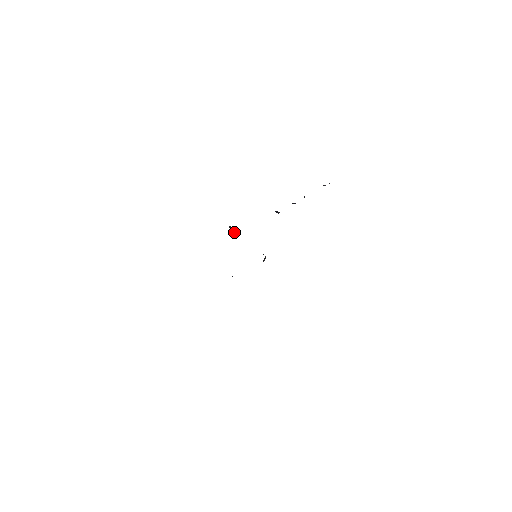
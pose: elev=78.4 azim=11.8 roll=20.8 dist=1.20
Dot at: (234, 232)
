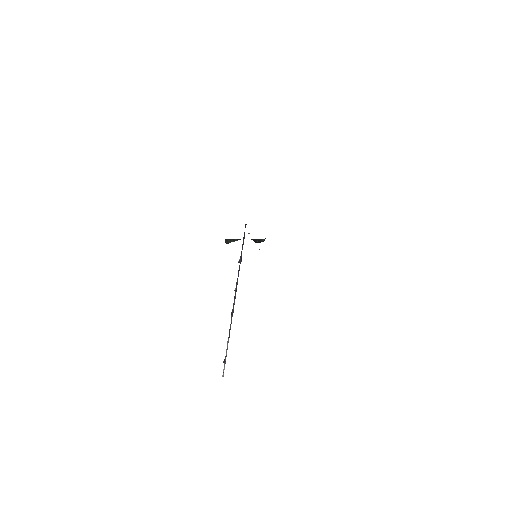
Dot at: occluded
